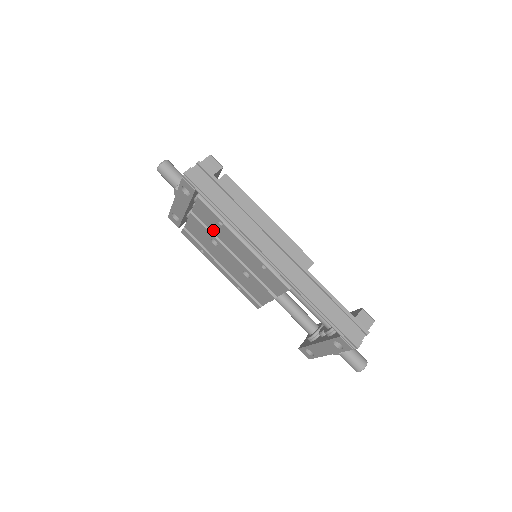
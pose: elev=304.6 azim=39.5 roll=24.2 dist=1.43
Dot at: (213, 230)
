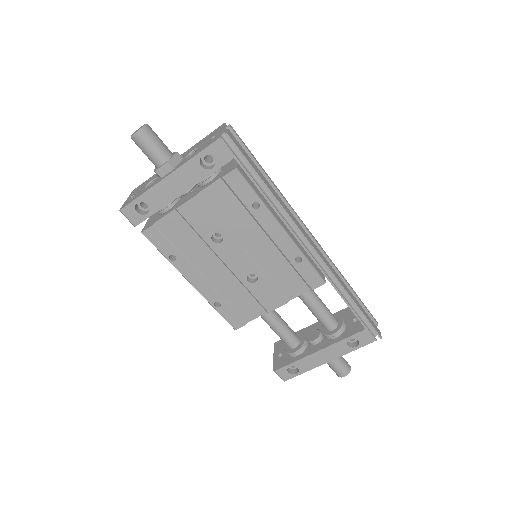
Dot at: (226, 219)
